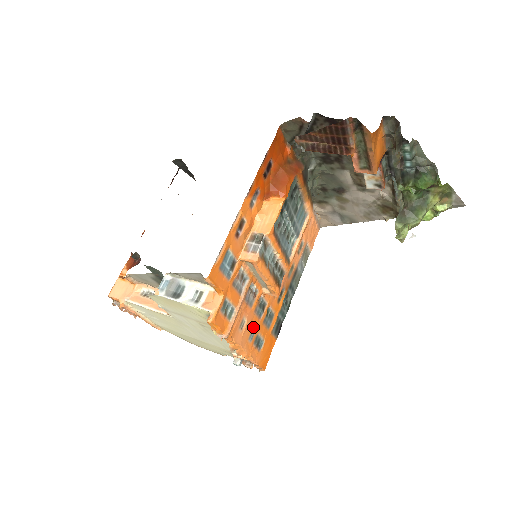
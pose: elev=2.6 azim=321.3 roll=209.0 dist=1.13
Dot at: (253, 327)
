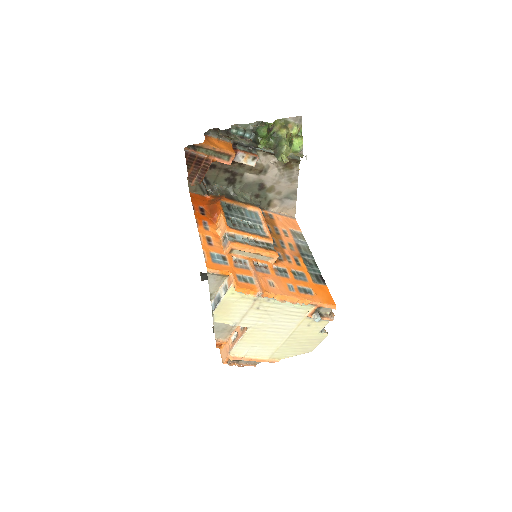
Dot at: (286, 284)
